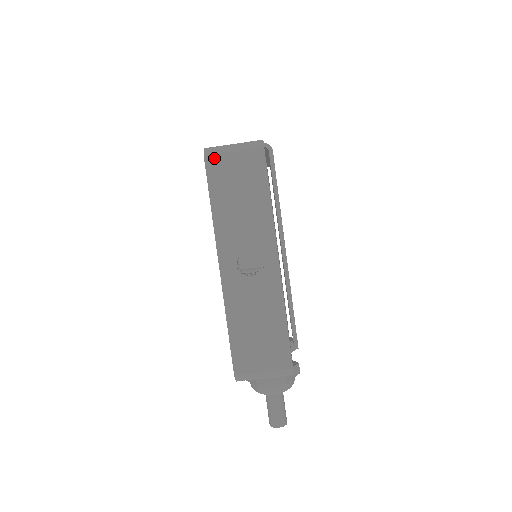
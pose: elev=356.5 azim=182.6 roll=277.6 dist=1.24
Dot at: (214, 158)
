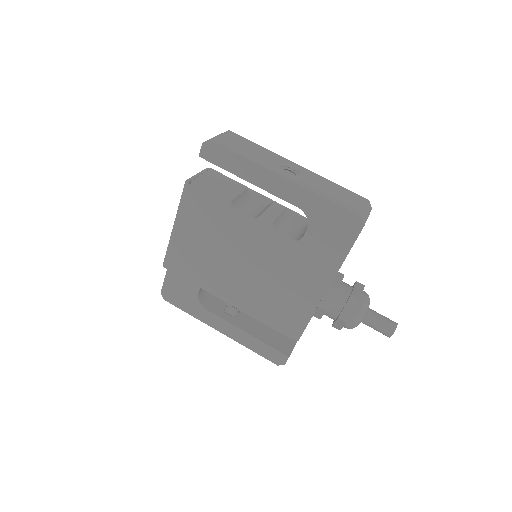
Dot at: (215, 139)
